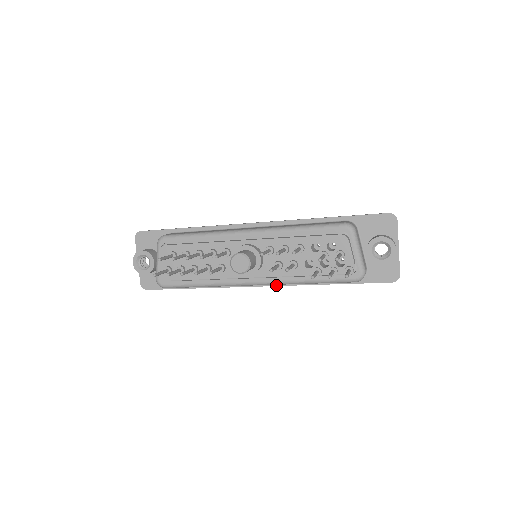
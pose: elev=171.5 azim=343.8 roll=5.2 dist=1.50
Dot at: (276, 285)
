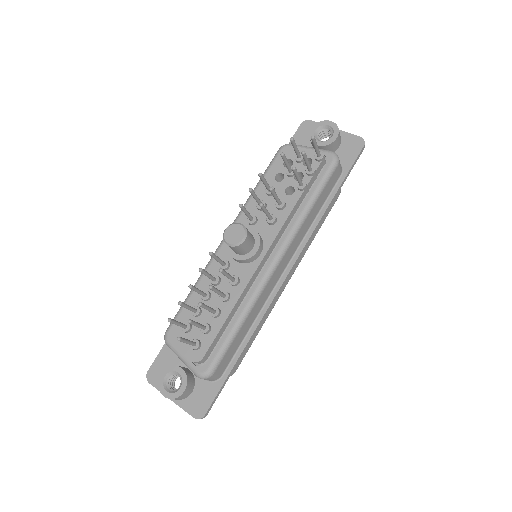
Dot at: (298, 255)
